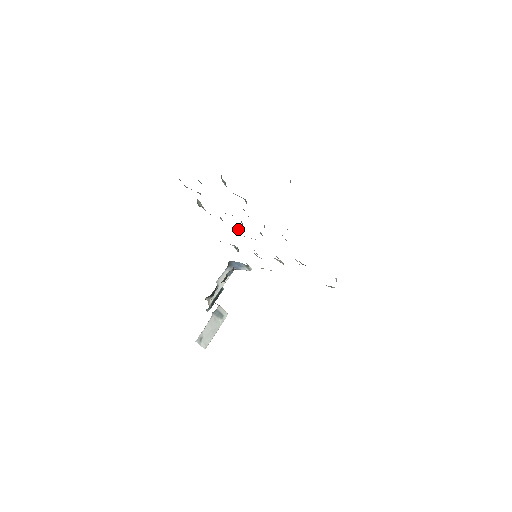
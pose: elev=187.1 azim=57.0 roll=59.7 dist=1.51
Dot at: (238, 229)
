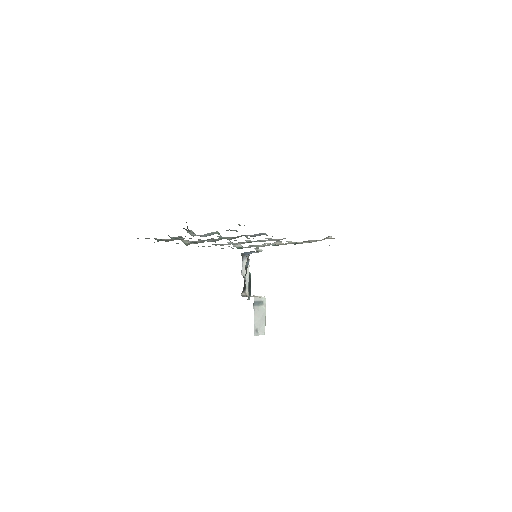
Dot at: (229, 243)
